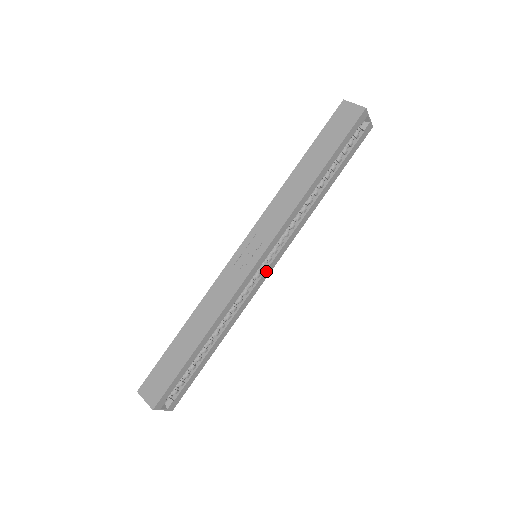
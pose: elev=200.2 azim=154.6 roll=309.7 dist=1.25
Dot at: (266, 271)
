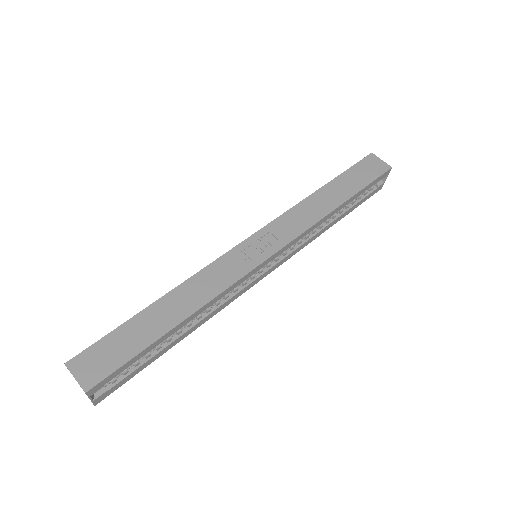
Dot at: (261, 275)
